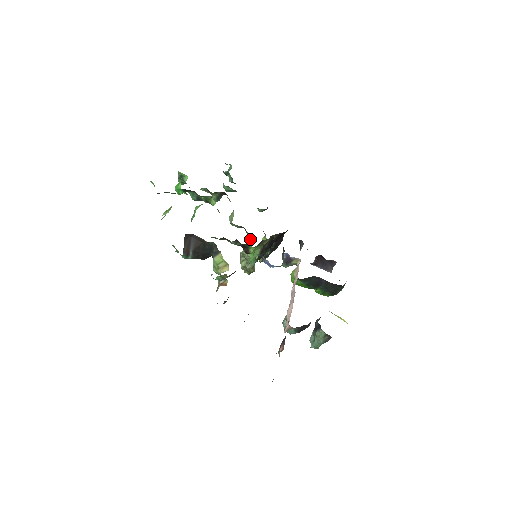
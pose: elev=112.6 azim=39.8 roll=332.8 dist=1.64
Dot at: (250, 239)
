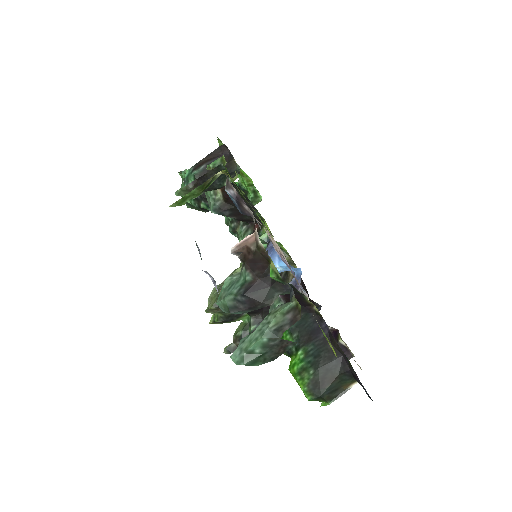
Dot at: occluded
